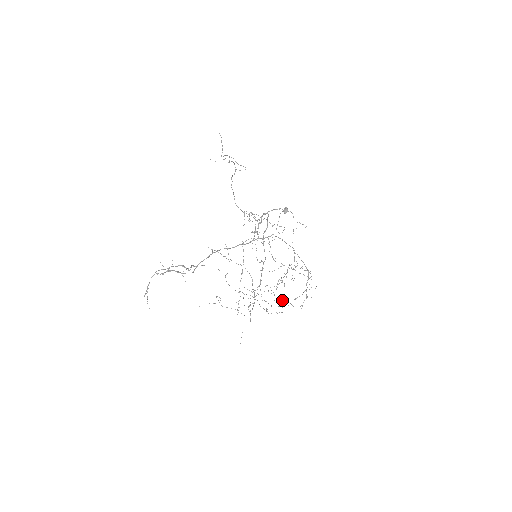
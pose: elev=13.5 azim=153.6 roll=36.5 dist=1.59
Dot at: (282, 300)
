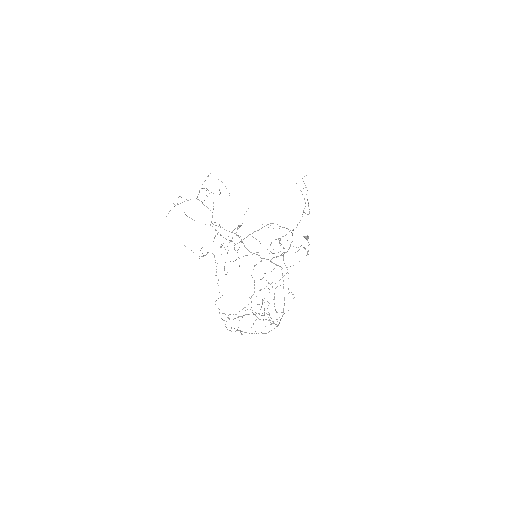
Dot at: (234, 318)
